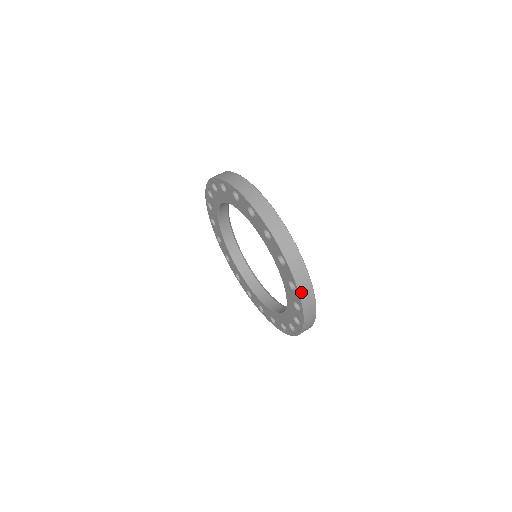
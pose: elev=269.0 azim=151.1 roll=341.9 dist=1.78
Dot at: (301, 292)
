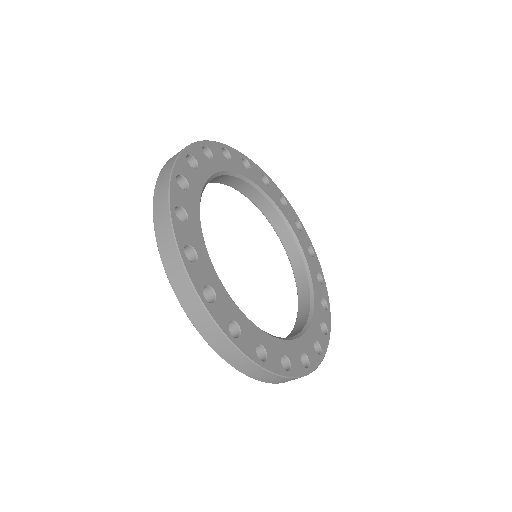
Dot at: (167, 269)
